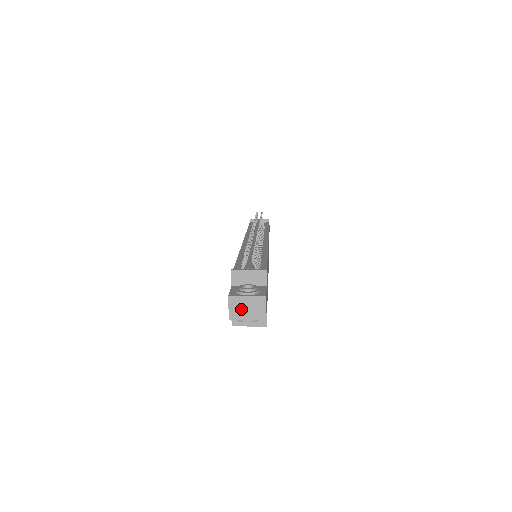
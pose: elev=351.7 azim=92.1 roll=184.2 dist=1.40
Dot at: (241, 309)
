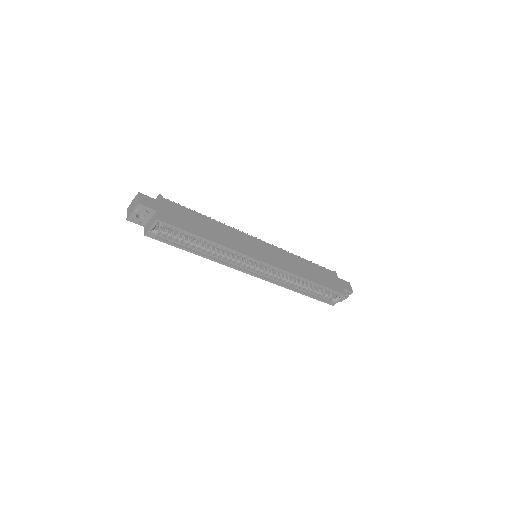
Dot at: (131, 209)
